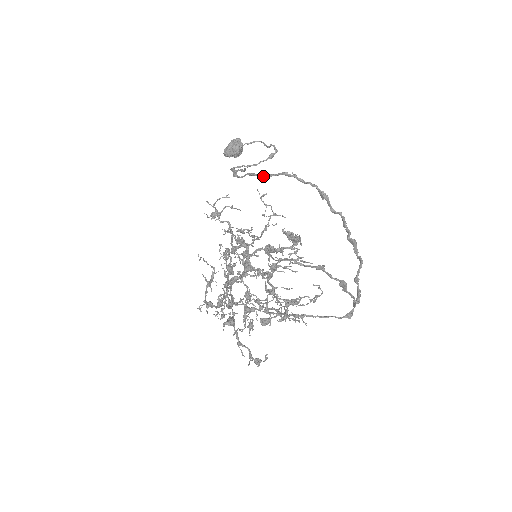
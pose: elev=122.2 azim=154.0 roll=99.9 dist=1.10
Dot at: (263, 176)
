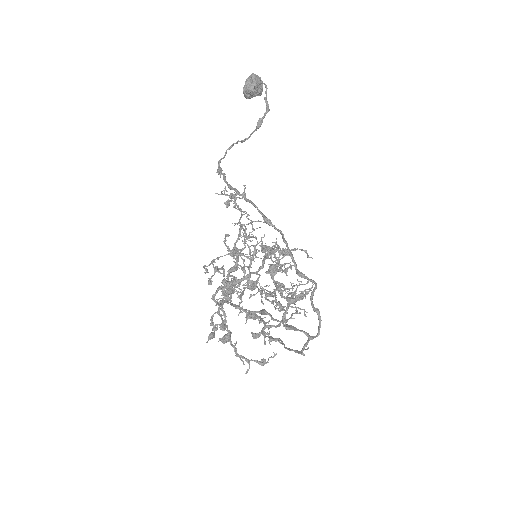
Dot at: (228, 185)
